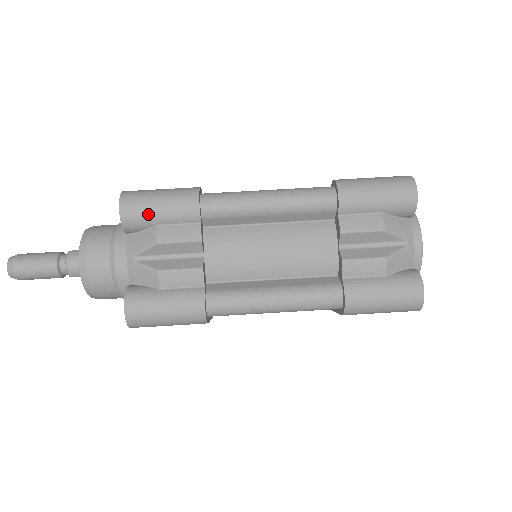
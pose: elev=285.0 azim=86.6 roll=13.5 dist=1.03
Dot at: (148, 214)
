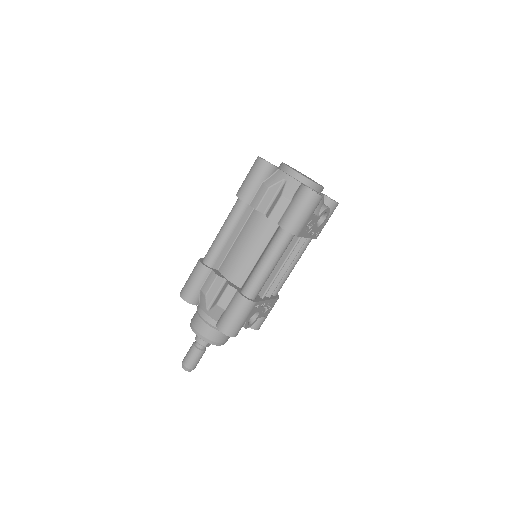
Dot at: (193, 289)
